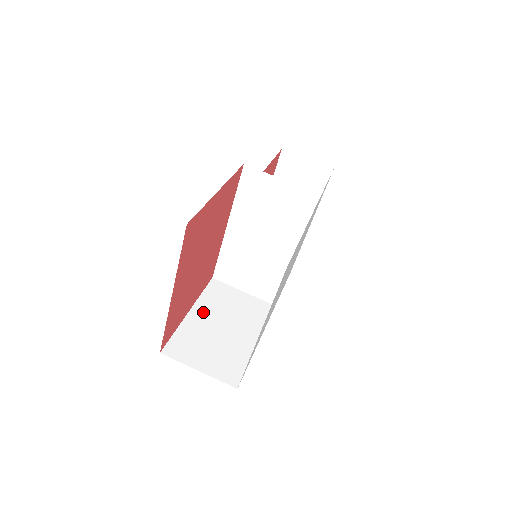
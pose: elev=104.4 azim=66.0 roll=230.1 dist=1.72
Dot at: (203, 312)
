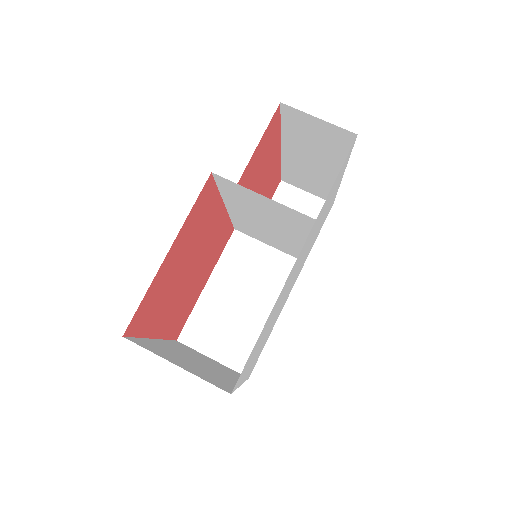
Dot at: (221, 283)
